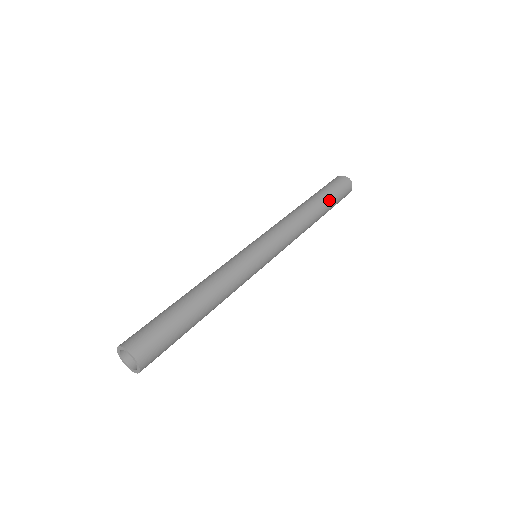
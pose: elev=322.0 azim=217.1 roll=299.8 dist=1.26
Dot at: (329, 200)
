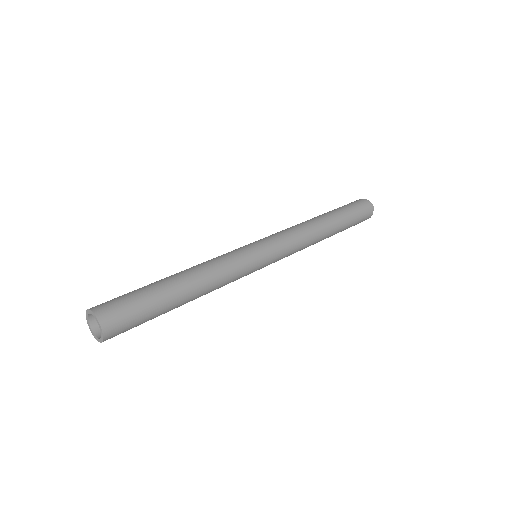
Dot at: (346, 220)
